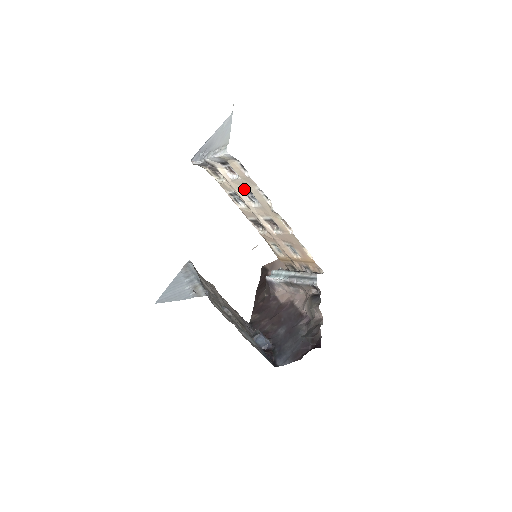
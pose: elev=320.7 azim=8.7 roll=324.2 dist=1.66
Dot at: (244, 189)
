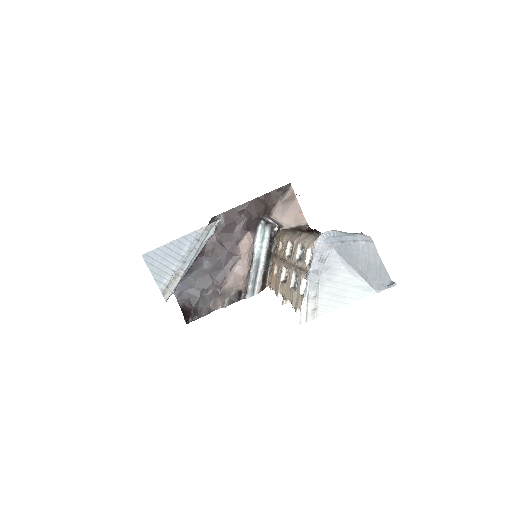
Dot at: (299, 282)
